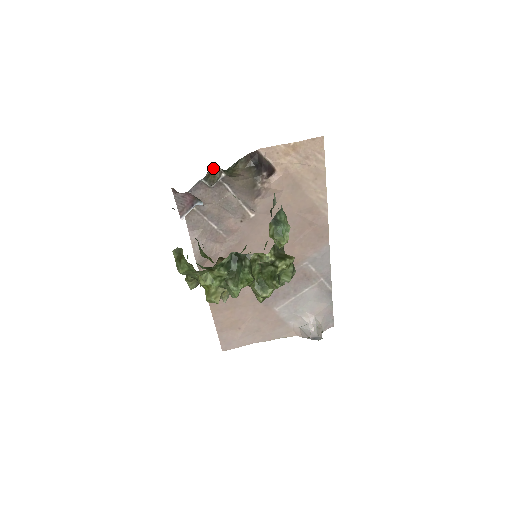
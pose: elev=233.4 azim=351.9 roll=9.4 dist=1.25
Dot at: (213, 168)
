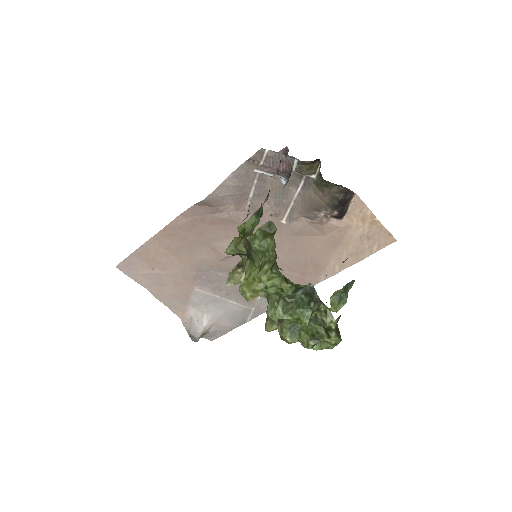
Dot at: (315, 163)
